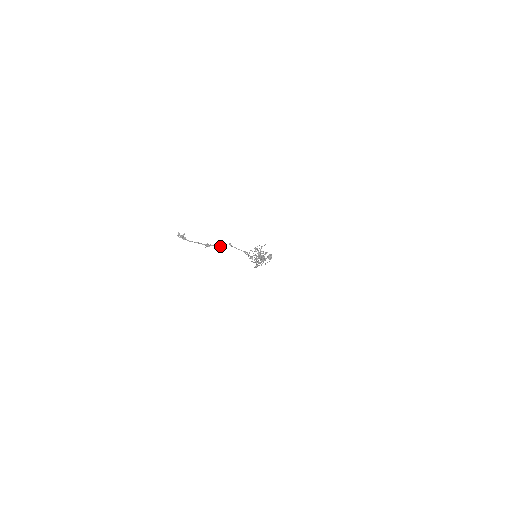
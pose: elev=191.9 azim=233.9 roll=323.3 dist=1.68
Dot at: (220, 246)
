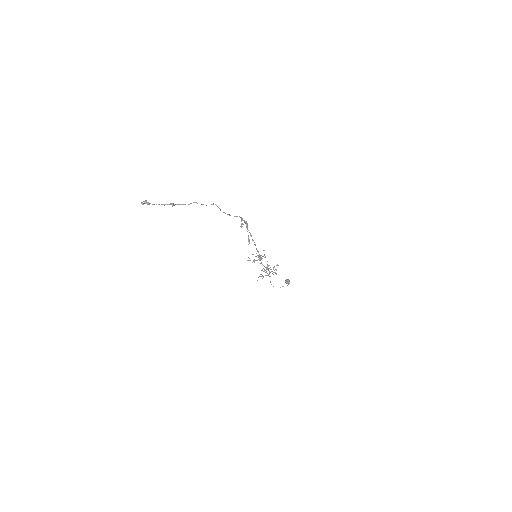
Dot at: occluded
